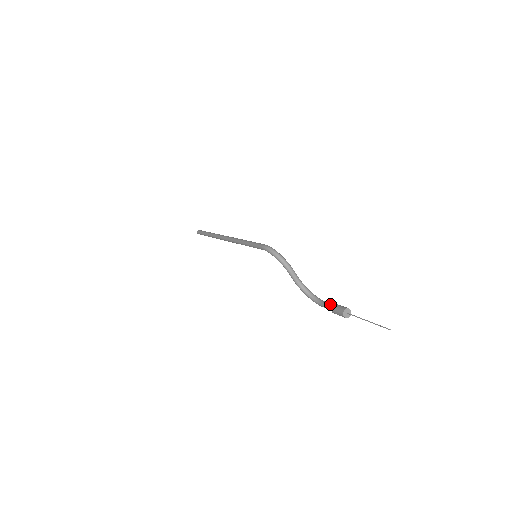
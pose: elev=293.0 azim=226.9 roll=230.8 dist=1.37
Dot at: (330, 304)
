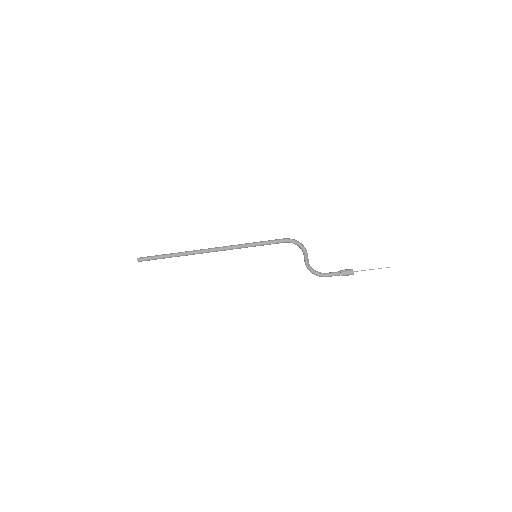
Dot at: (336, 272)
